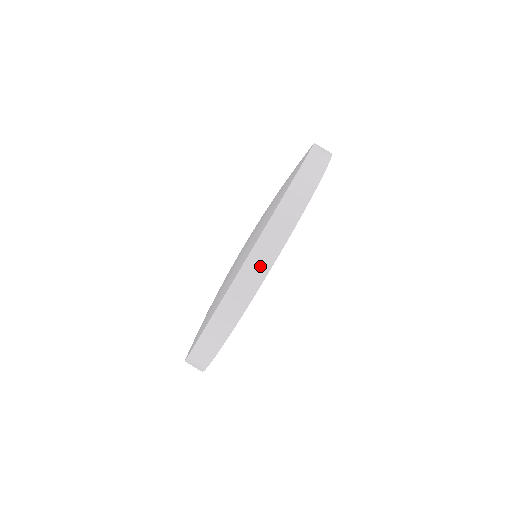
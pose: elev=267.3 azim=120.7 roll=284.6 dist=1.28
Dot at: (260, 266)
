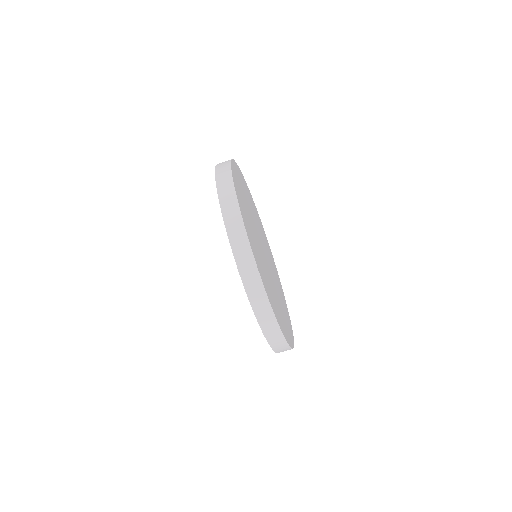
Dot at: (283, 348)
